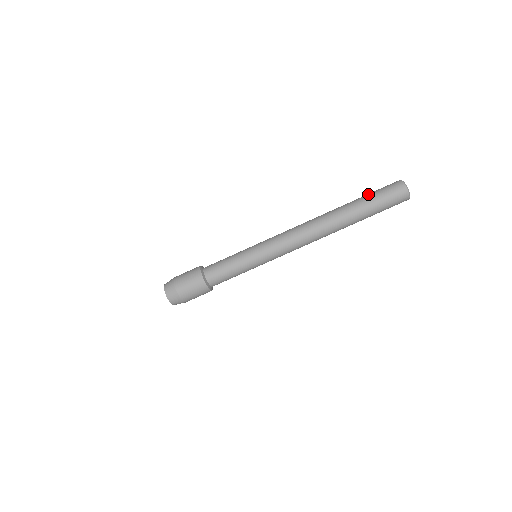
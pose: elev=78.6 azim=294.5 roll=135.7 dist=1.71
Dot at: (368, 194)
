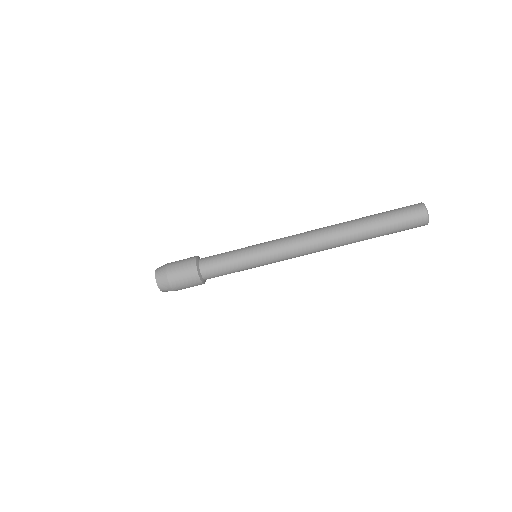
Dot at: (385, 212)
